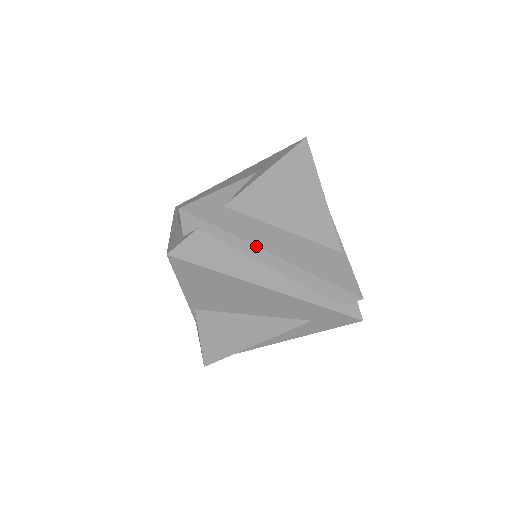
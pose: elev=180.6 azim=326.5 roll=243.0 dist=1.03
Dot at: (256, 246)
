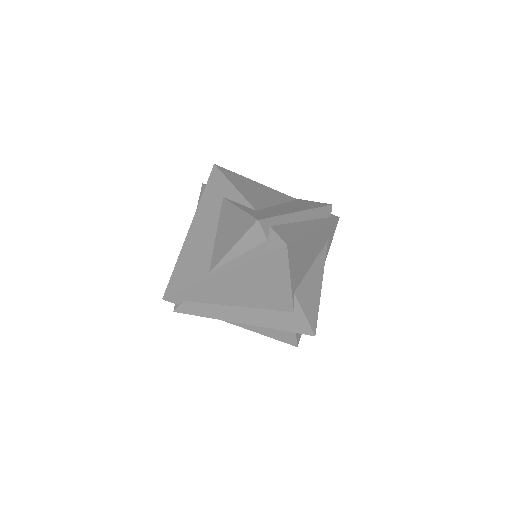
Dot at: (293, 213)
